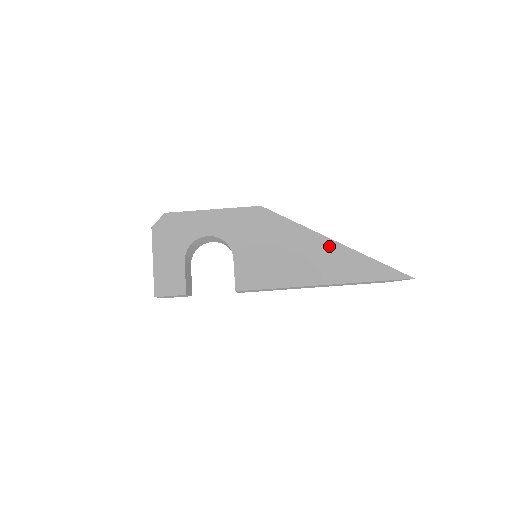
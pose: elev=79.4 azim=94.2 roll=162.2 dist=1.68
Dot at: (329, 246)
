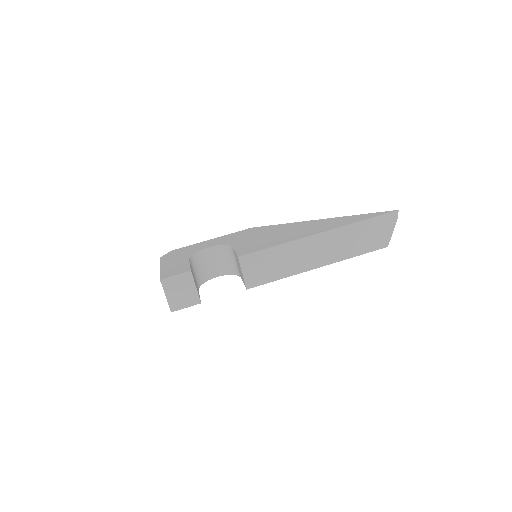
Dot at: (315, 222)
